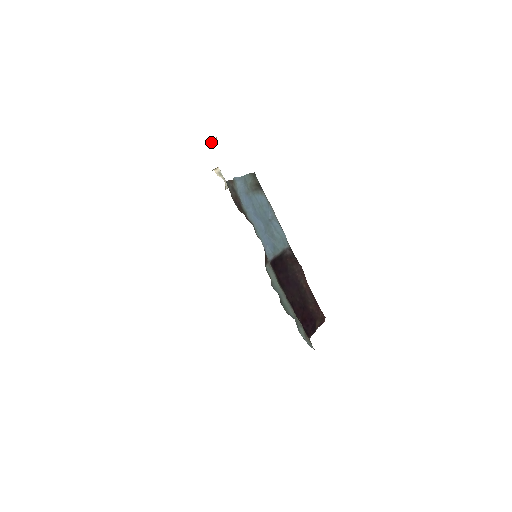
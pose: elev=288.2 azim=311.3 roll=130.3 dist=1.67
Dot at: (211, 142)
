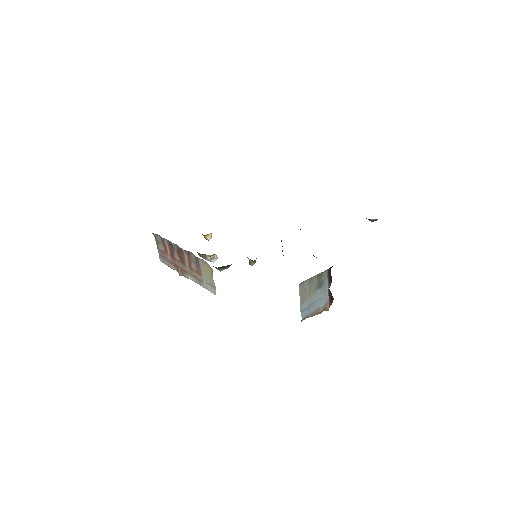
Dot at: (208, 235)
